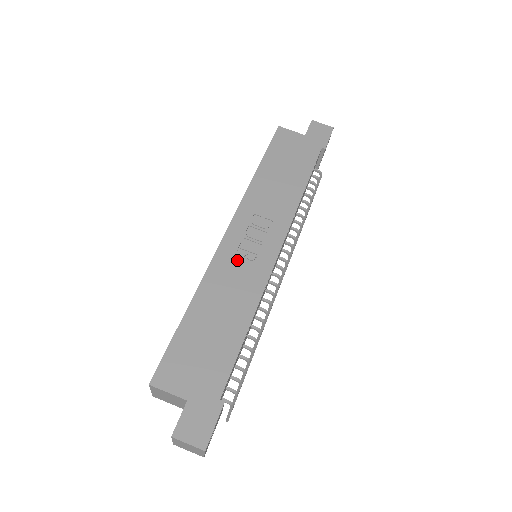
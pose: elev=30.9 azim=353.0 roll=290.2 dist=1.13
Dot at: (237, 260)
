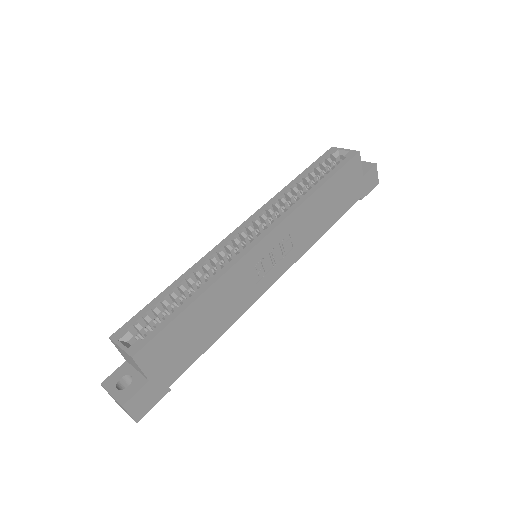
Dot at: (252, 271)
